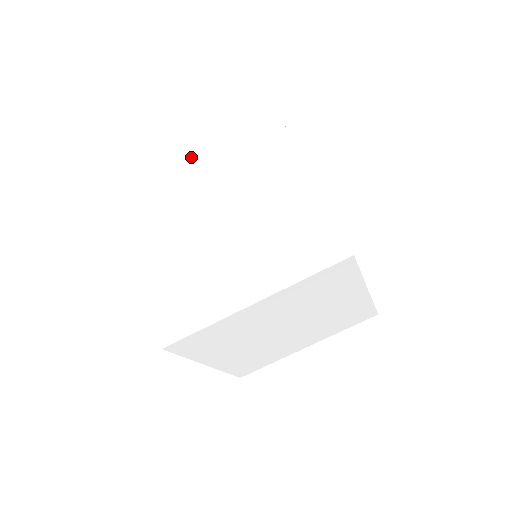
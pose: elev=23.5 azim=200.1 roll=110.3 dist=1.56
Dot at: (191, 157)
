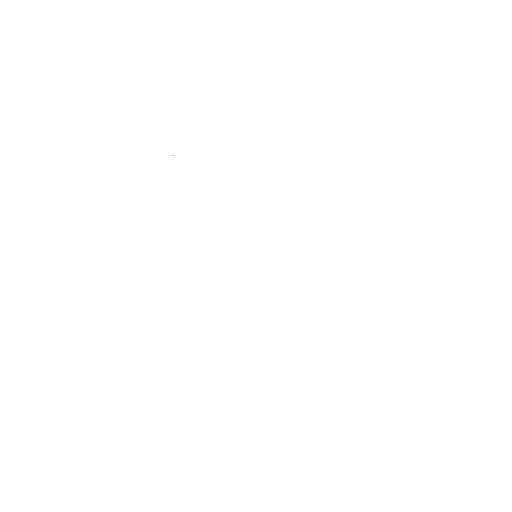
Dot at: (152, 187)
